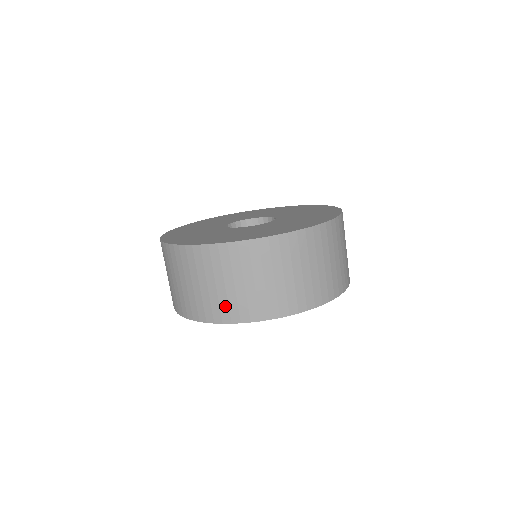
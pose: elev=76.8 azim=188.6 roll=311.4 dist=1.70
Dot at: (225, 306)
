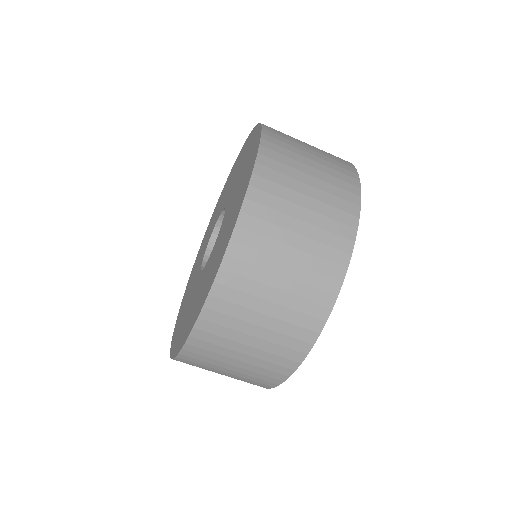
Dot at: occluded
